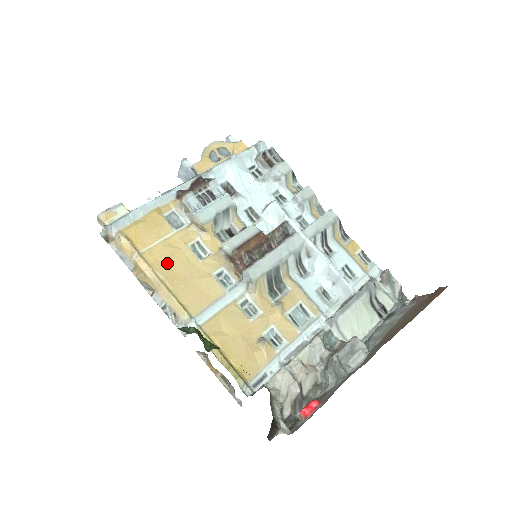
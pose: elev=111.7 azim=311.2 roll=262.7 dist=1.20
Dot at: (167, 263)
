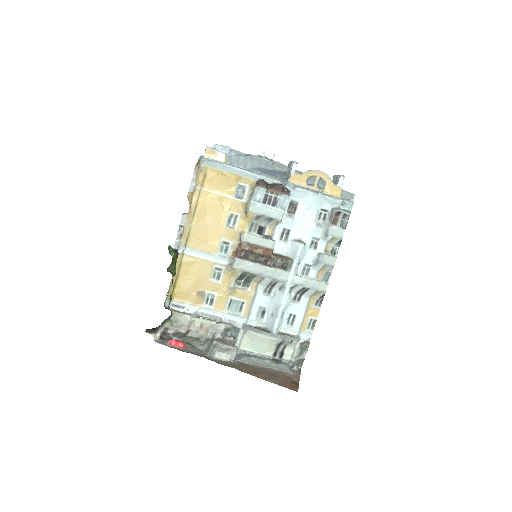
Dot at: (208, 209)
